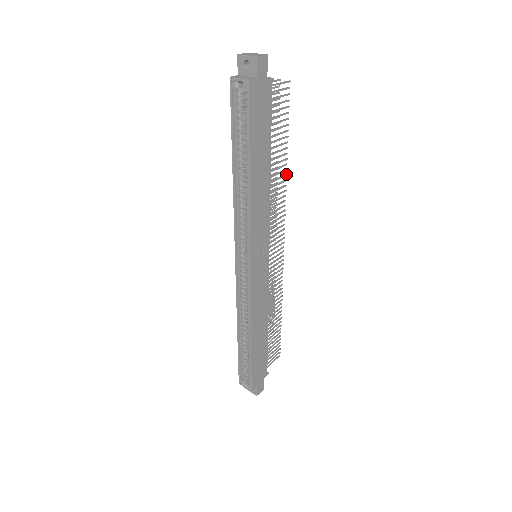
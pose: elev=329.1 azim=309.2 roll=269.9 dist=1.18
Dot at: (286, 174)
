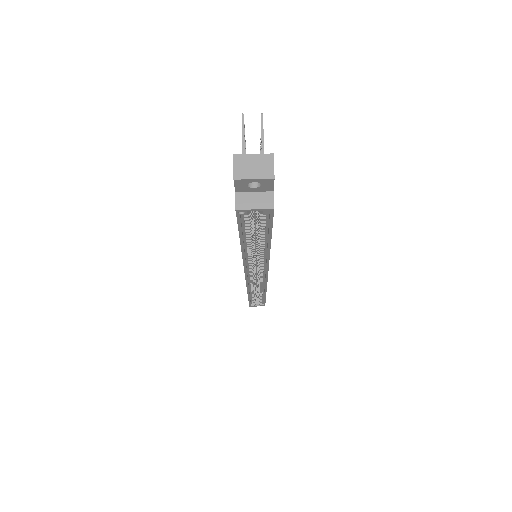
Dot at: occluded
